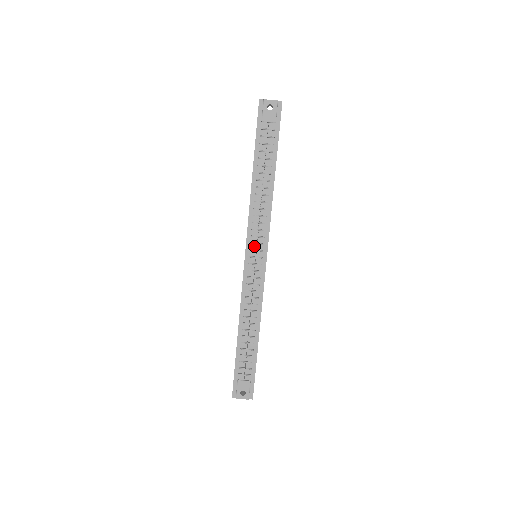
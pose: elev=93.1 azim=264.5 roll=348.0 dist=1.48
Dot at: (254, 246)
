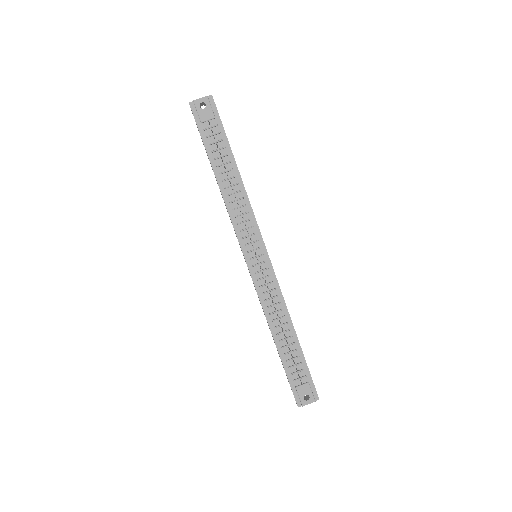
Dot at: (250, 247)
